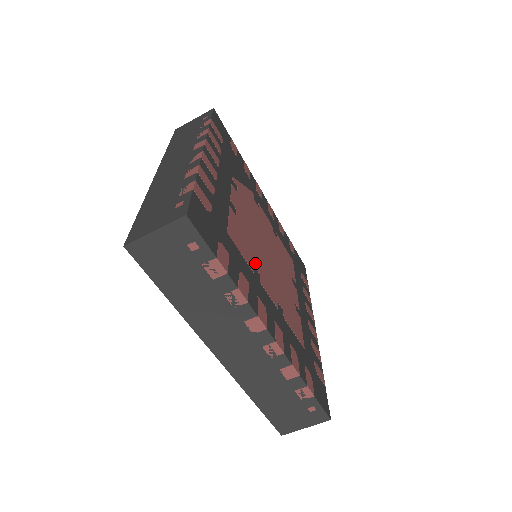
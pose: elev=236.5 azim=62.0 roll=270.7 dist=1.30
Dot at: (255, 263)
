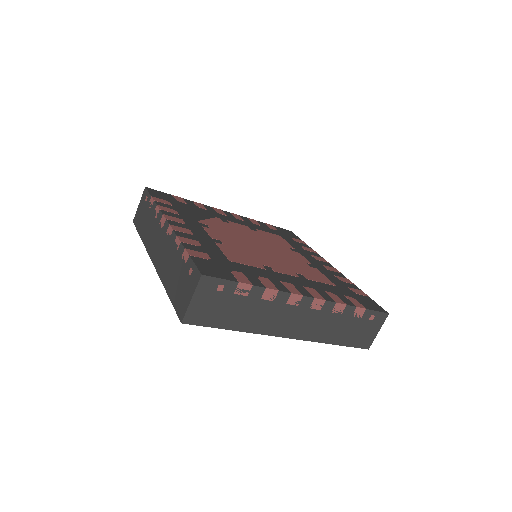
Dot at: (261, 263)
